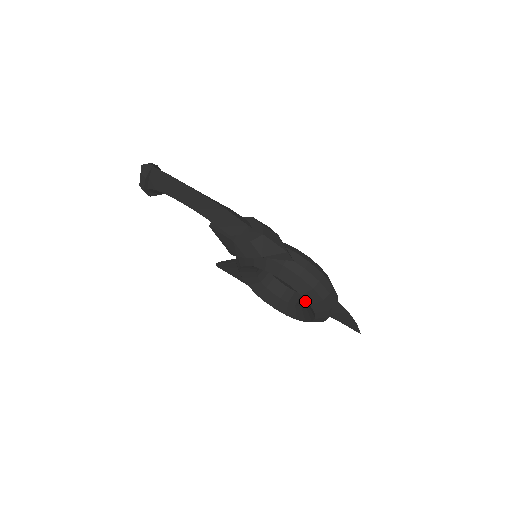
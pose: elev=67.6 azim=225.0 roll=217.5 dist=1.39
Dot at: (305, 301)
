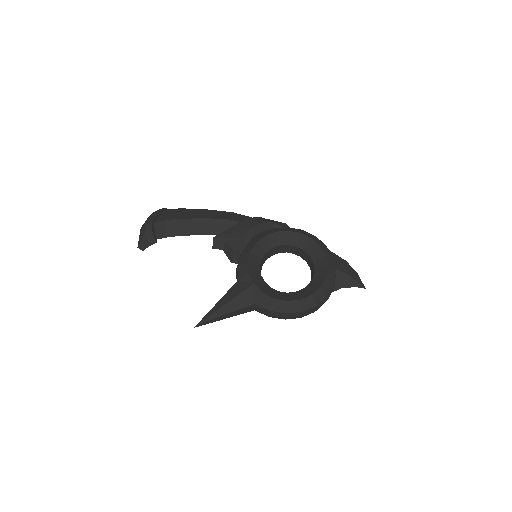
Dot at: occluded
